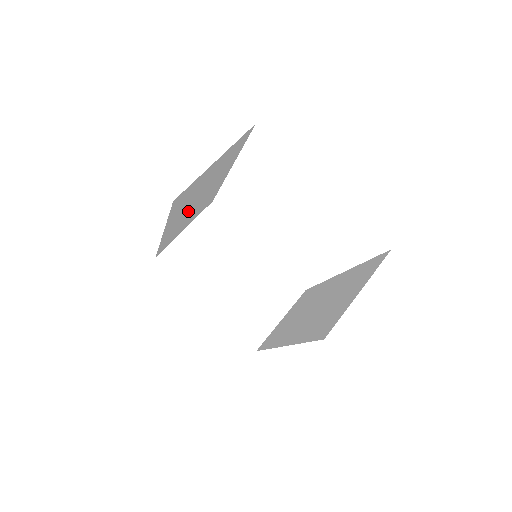
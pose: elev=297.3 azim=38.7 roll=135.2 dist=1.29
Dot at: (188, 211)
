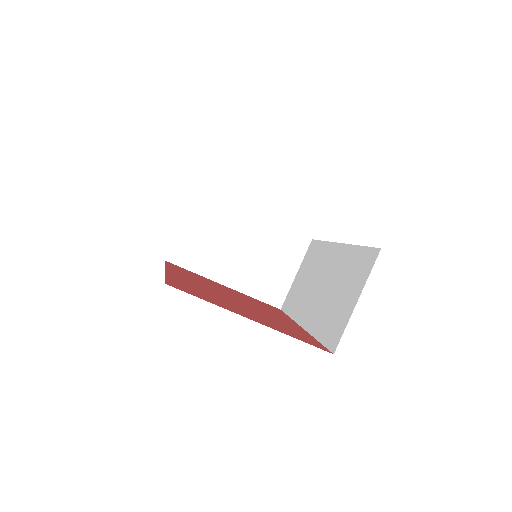
Dot at: occluded
